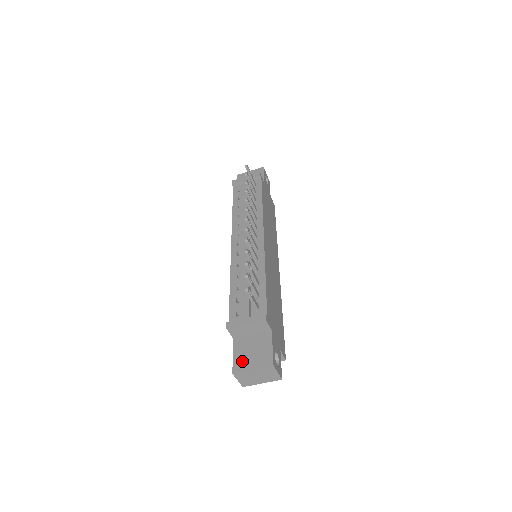
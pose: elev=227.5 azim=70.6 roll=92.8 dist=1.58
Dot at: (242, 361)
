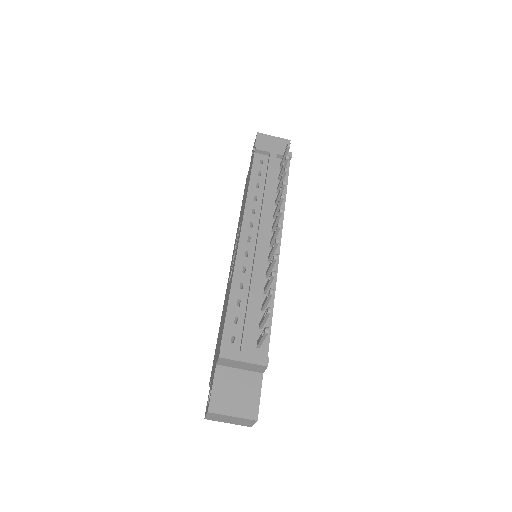
Dot at: (222, 400)
